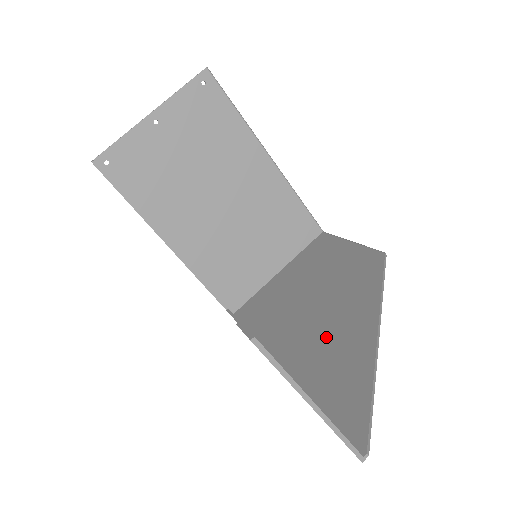
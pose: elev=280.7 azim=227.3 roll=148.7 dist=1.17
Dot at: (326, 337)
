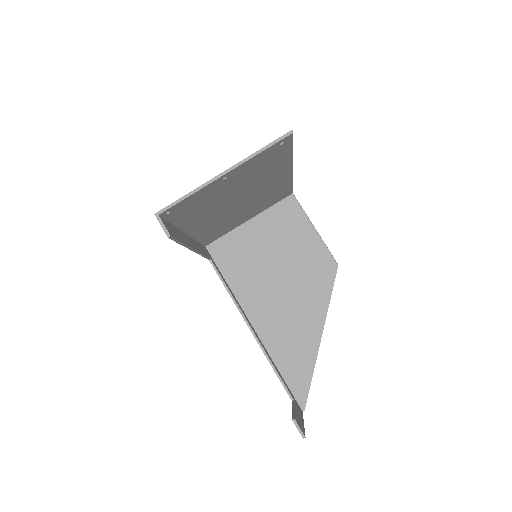
Dot at: (288, 323)
